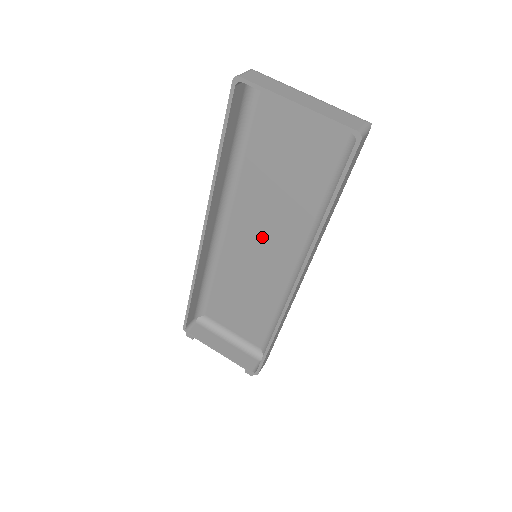
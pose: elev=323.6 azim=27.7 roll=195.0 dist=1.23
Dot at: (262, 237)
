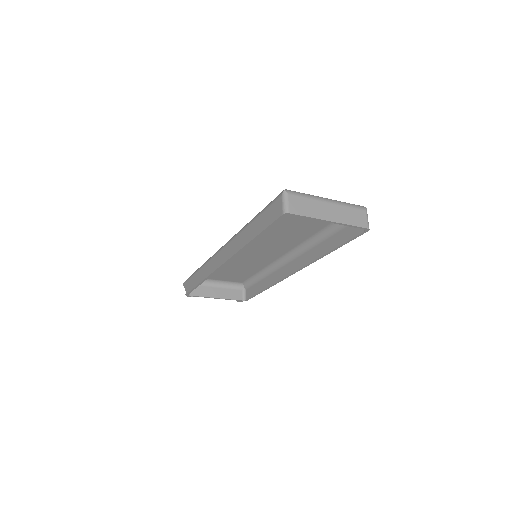
Dot at: (262, 247)
